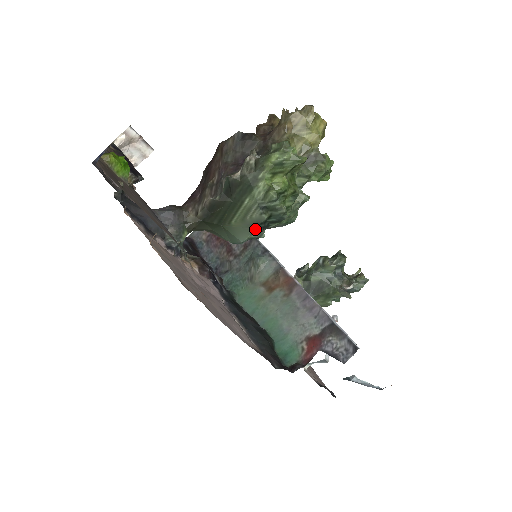
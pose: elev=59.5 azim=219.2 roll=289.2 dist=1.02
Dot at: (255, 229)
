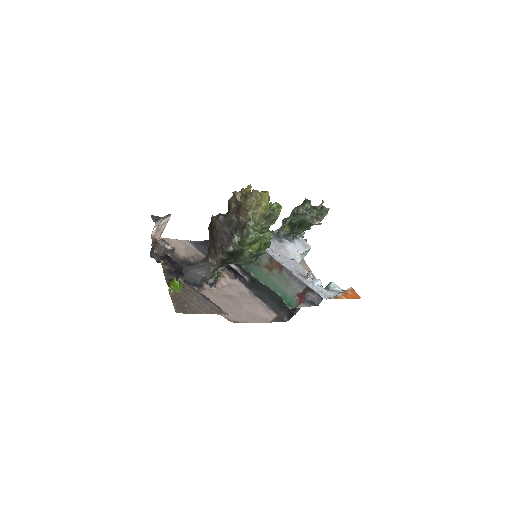
Dot at: occluded
